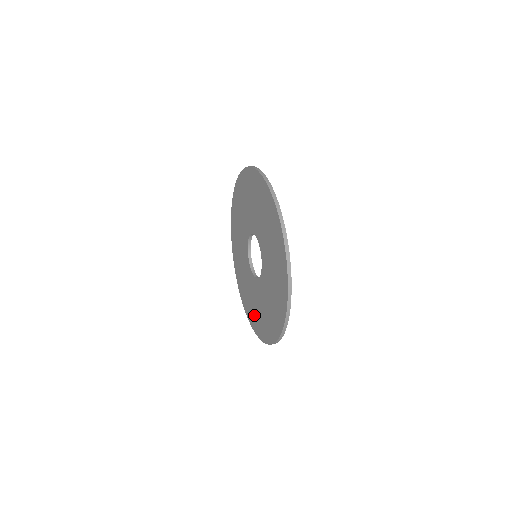
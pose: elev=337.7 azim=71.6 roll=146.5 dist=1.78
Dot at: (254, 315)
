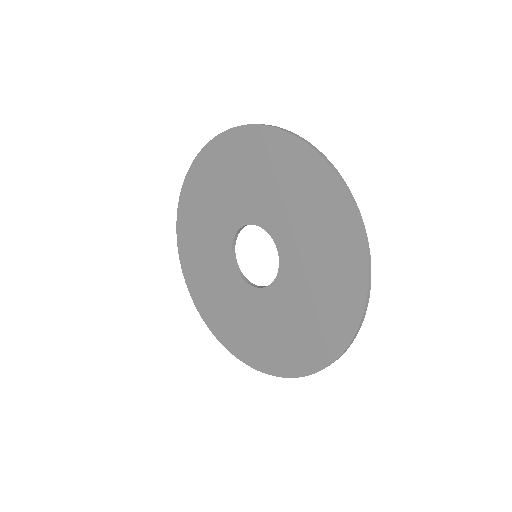
Dot at: (300, 344)
